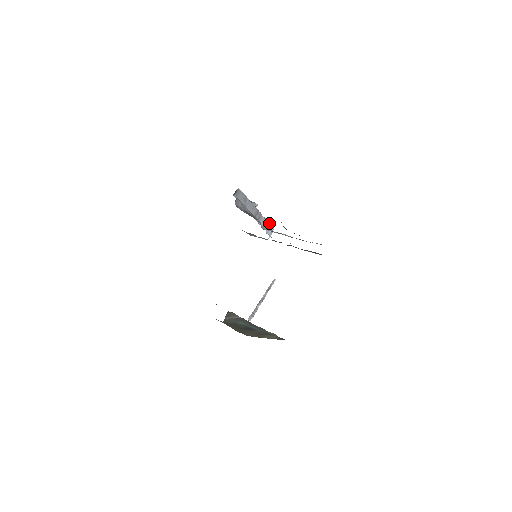
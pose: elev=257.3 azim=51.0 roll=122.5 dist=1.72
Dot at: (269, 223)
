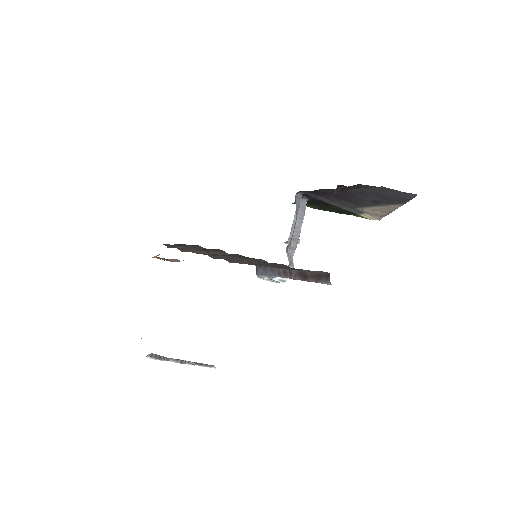
Dot at: (292, 265)
